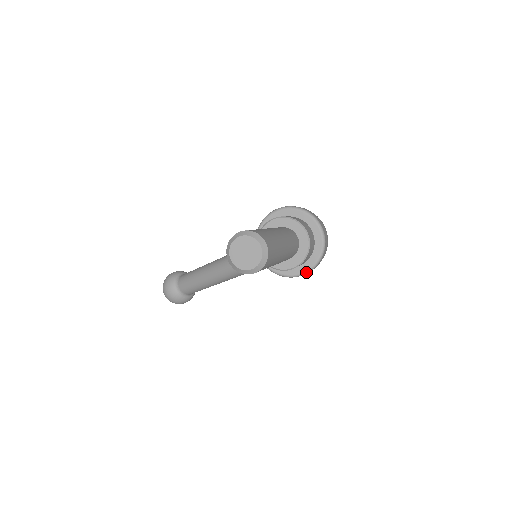
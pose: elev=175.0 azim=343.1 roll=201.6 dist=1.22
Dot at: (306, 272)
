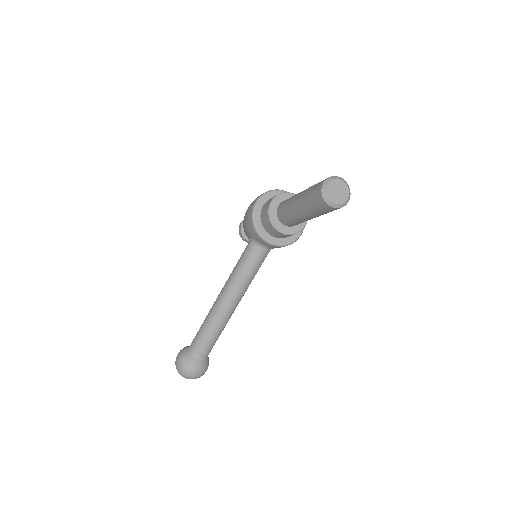
Dot at: occluded
